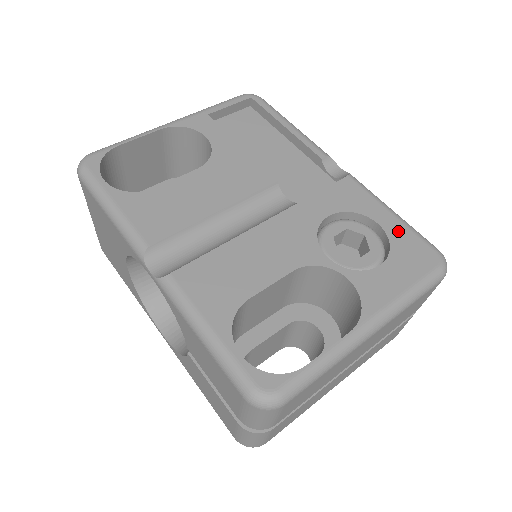
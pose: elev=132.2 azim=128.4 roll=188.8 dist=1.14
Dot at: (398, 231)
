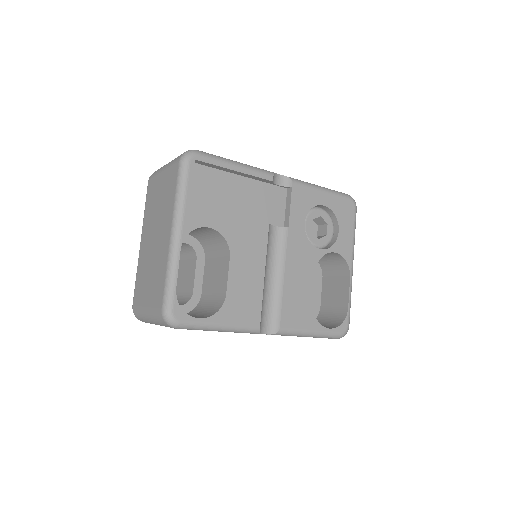
Dot at: (333, 202)
